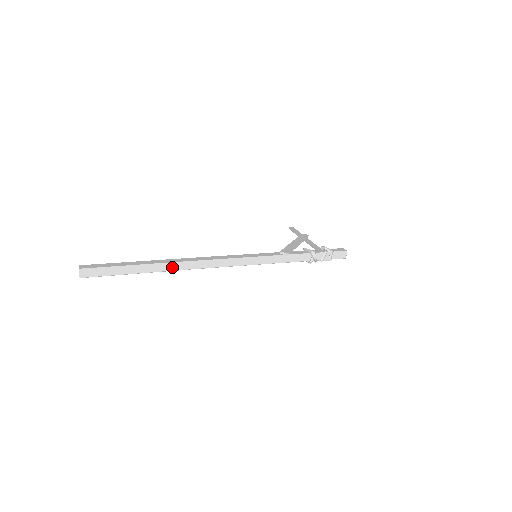
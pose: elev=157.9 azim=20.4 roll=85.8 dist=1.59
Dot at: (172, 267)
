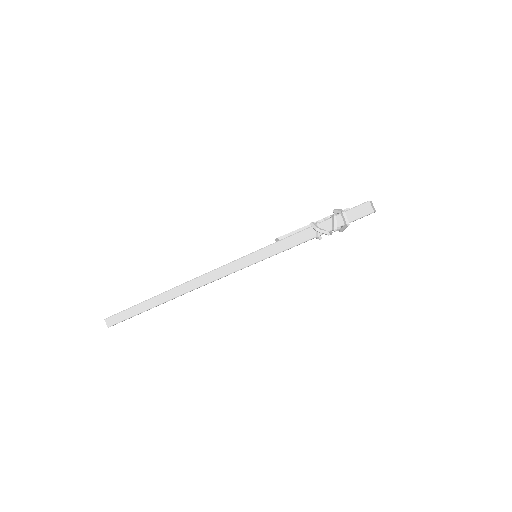
Dot at: (169, 296)
